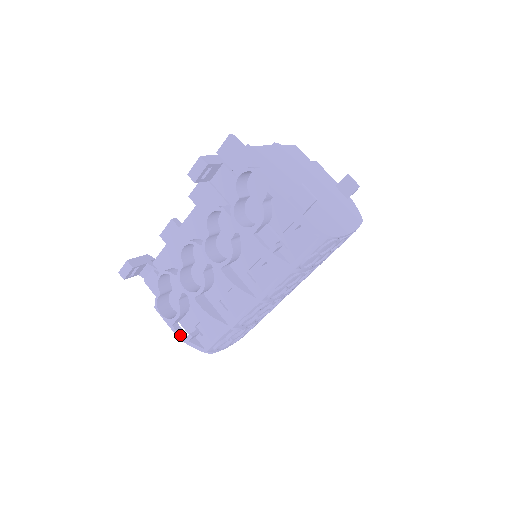
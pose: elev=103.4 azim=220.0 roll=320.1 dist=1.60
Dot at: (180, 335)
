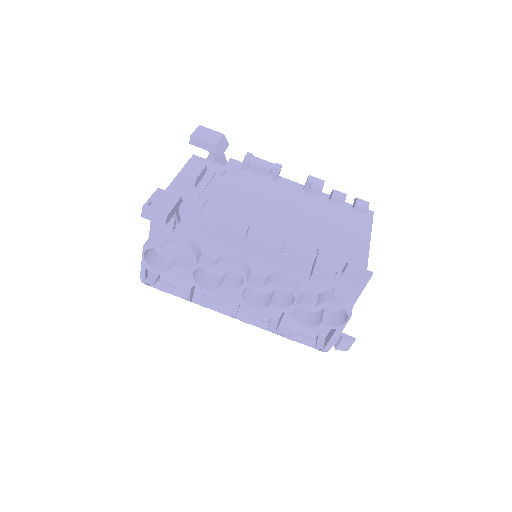
Dot at: (145, 278)
